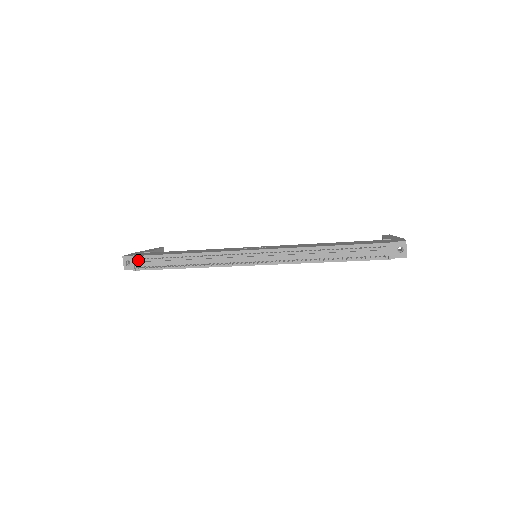
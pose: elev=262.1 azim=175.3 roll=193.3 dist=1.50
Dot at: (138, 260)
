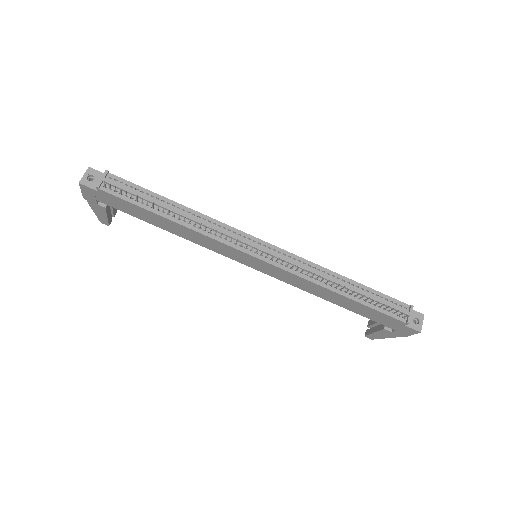
Dot at: (111, 179)
